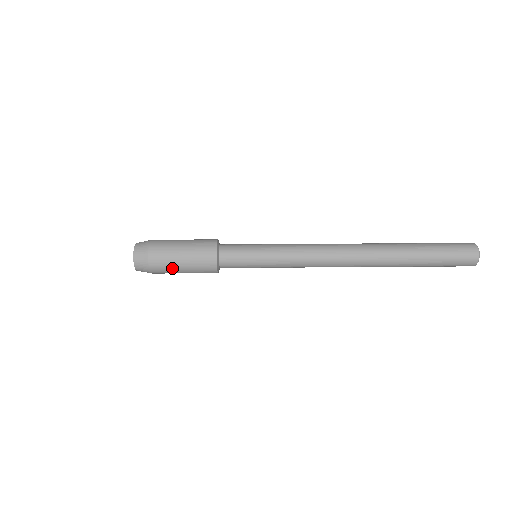
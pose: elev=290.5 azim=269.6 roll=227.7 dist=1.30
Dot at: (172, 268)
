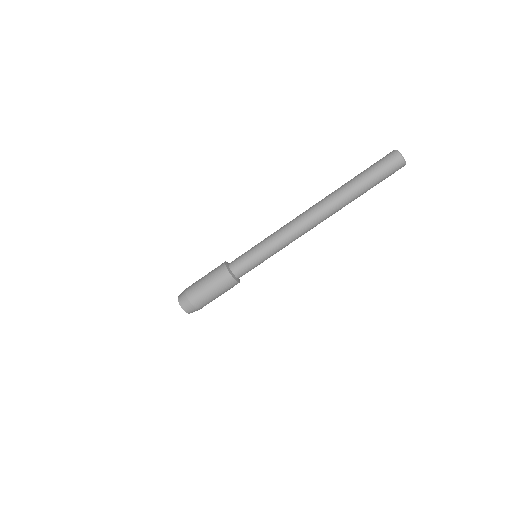
Dot at: (209, 299)
